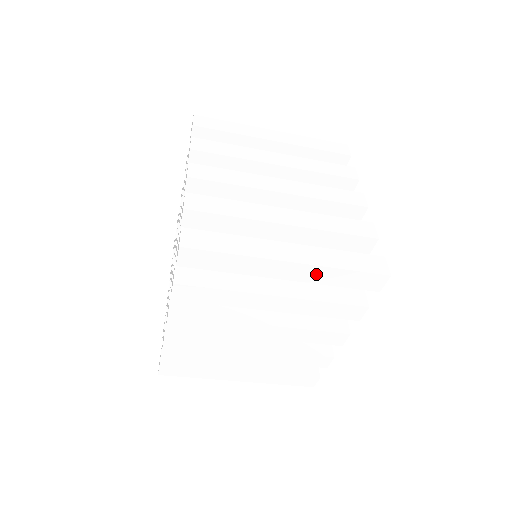
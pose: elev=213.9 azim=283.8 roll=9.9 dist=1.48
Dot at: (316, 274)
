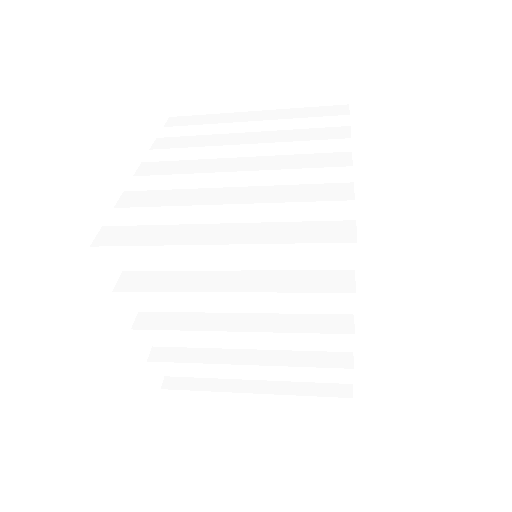
Dot at: (257, 256)
